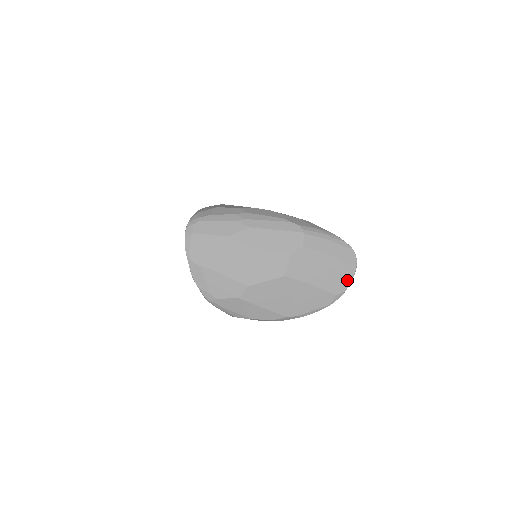
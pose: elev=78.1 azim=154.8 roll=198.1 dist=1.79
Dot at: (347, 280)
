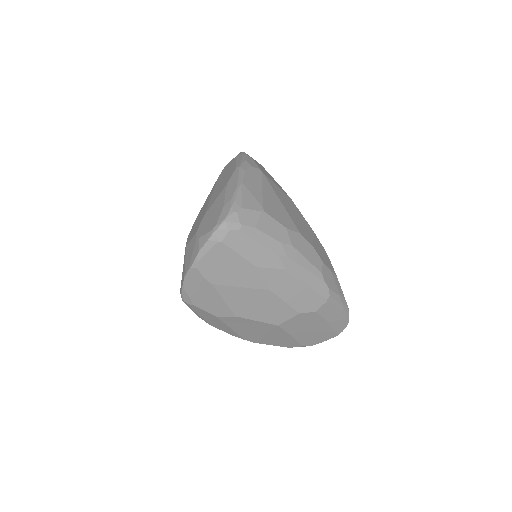
Dot at: (321, 340)
